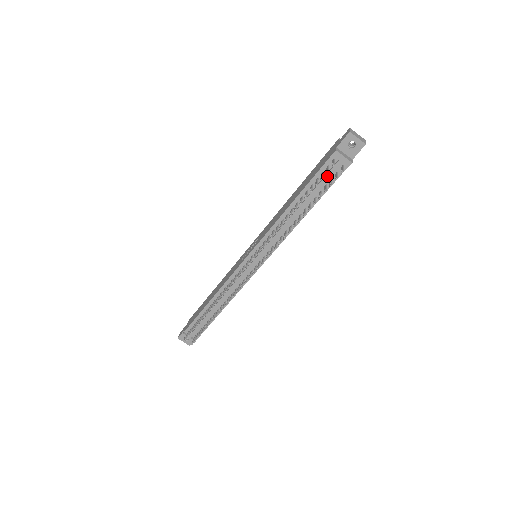
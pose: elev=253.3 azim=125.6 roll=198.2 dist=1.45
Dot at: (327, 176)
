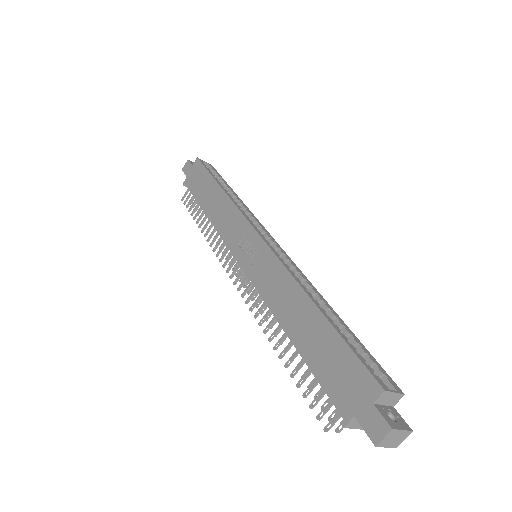
Dot at: occluded
